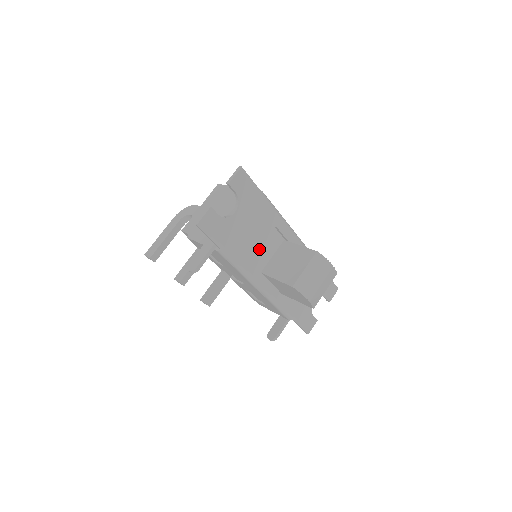
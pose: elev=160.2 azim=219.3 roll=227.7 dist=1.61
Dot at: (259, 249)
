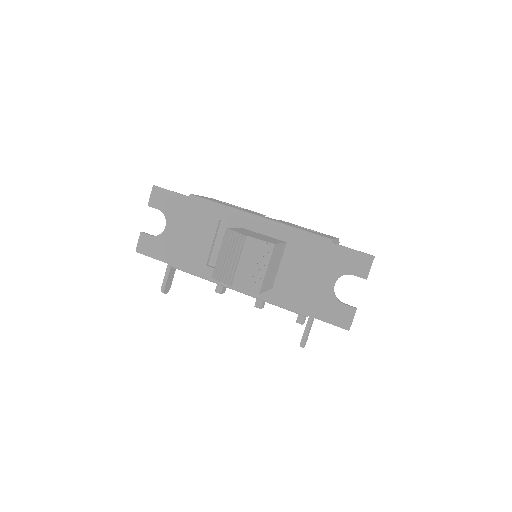
Dot at: (216, 249)
